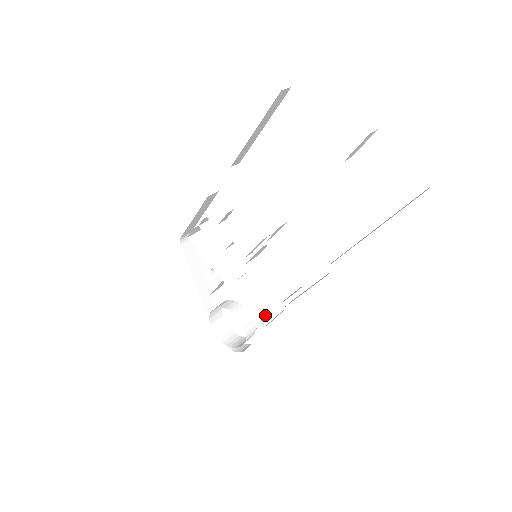
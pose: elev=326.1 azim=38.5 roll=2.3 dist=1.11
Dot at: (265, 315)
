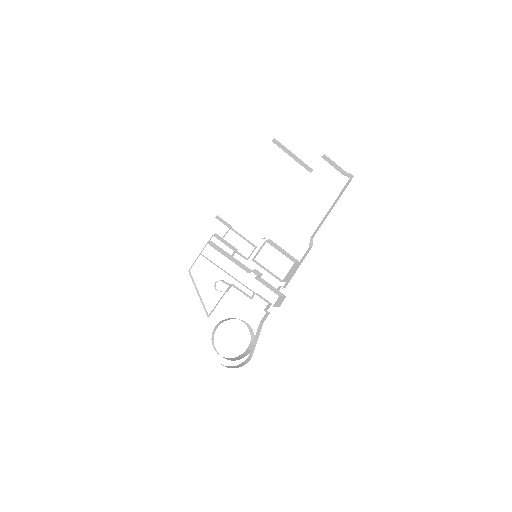
Dot at: (271, 303)
